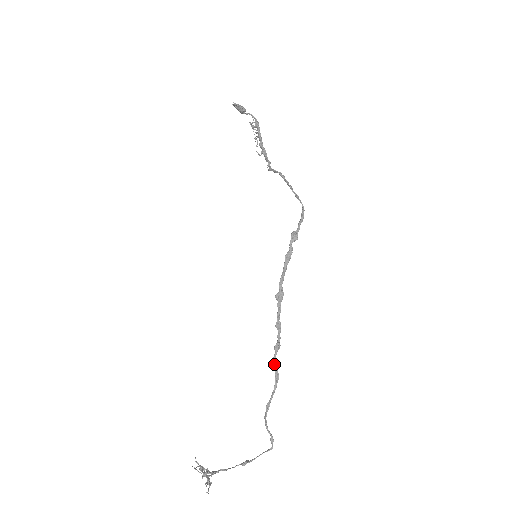
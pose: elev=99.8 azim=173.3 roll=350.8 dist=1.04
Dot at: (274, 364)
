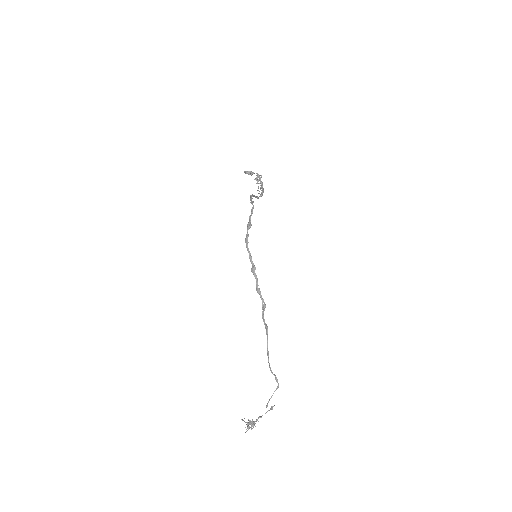
Dot at: (263, 319)
